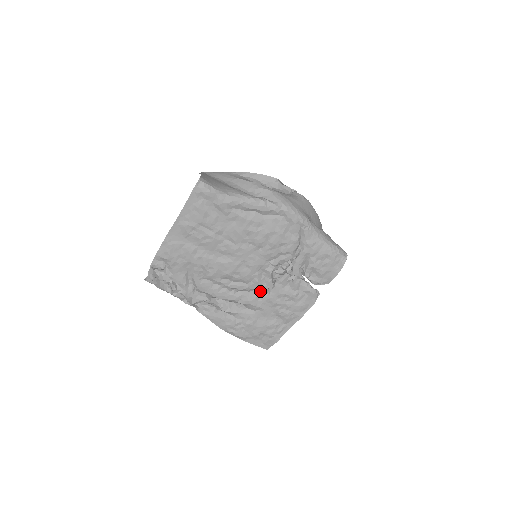
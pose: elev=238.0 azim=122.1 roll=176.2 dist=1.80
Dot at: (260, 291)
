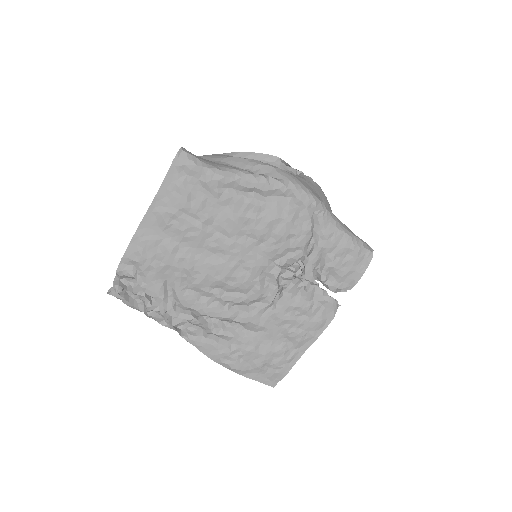
Dot at: (263, 304)
